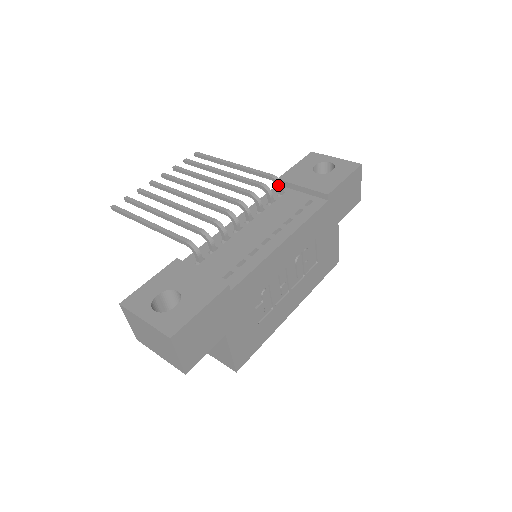
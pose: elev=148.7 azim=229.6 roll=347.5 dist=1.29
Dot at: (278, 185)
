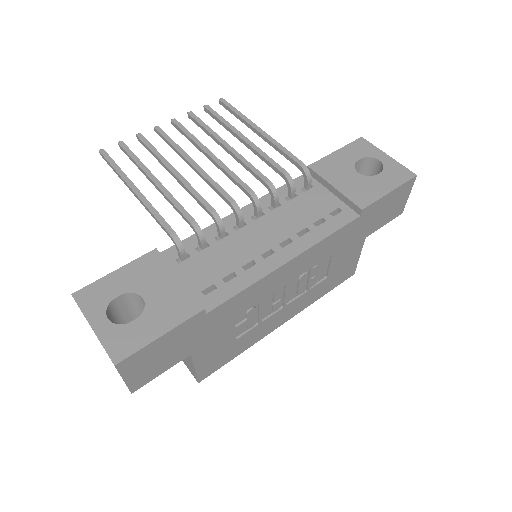
Dot at: (306, 178)
